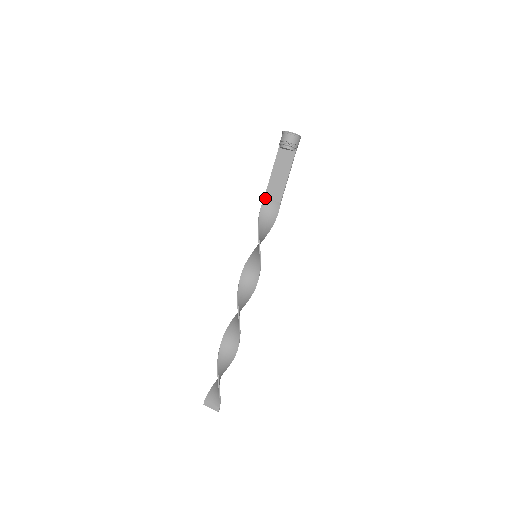
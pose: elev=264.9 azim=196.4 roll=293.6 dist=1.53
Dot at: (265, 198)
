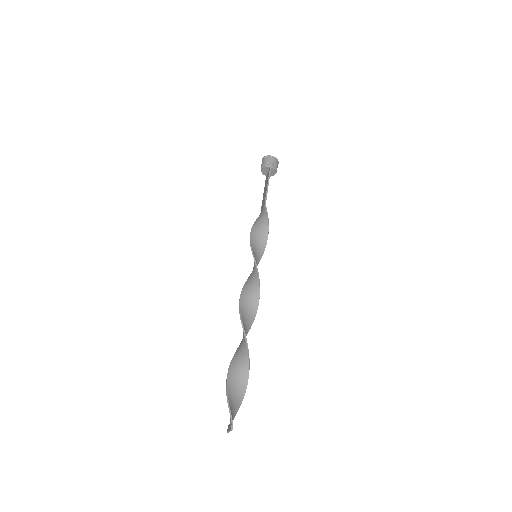
Dot at: (260, 213)
